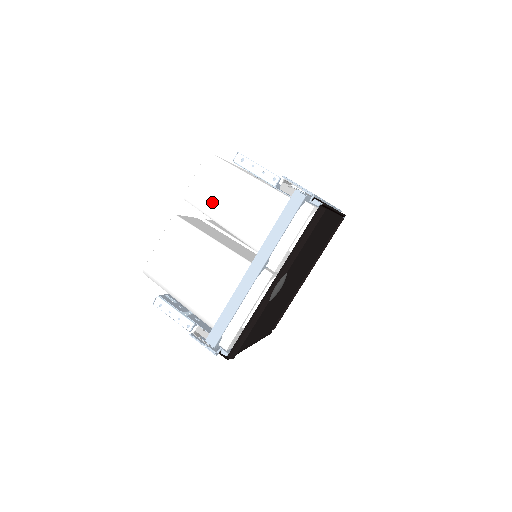
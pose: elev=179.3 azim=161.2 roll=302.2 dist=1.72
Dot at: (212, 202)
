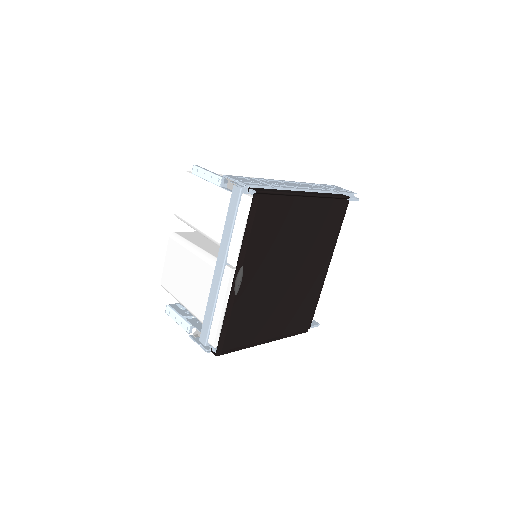
Dot at: (189, 214)
